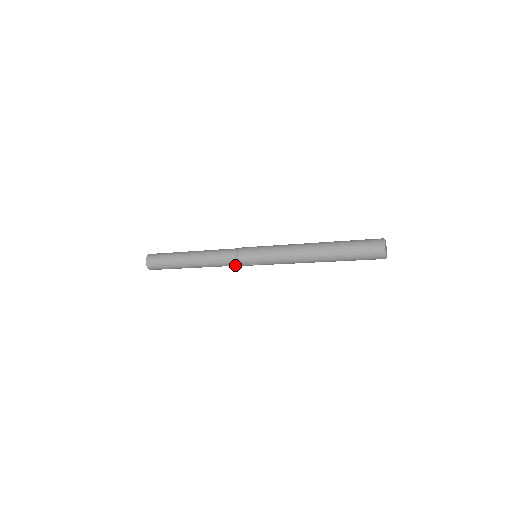
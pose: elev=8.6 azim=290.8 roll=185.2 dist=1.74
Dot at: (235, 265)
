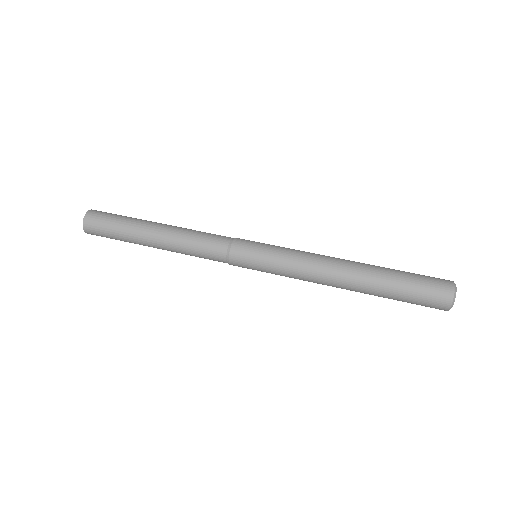
Dot at: occluded
